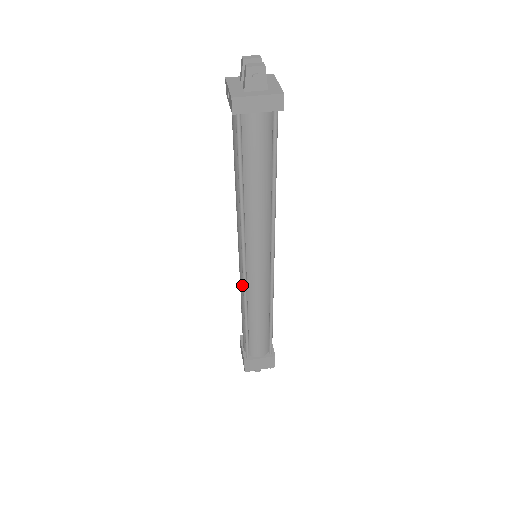
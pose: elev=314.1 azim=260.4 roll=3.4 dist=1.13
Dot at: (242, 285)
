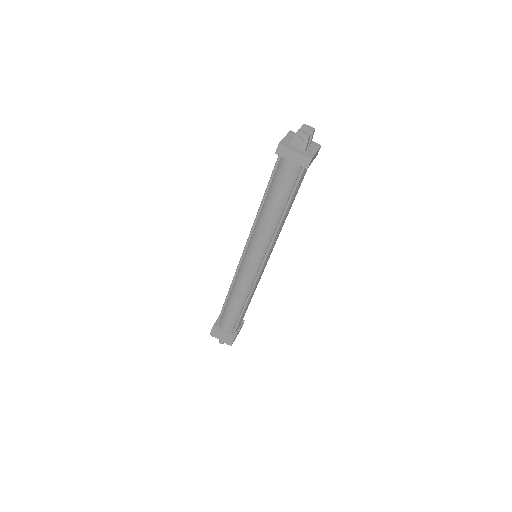
Dot at: occluded
